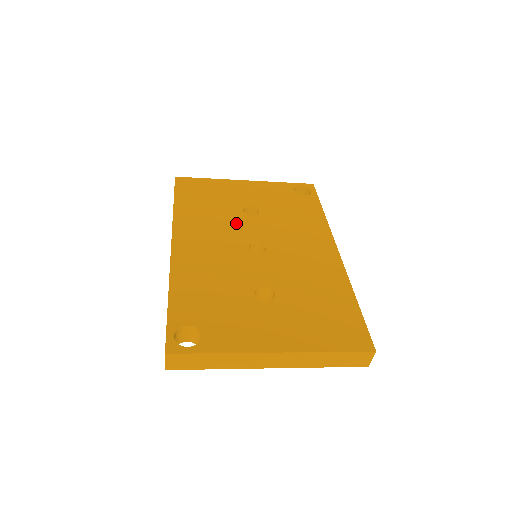
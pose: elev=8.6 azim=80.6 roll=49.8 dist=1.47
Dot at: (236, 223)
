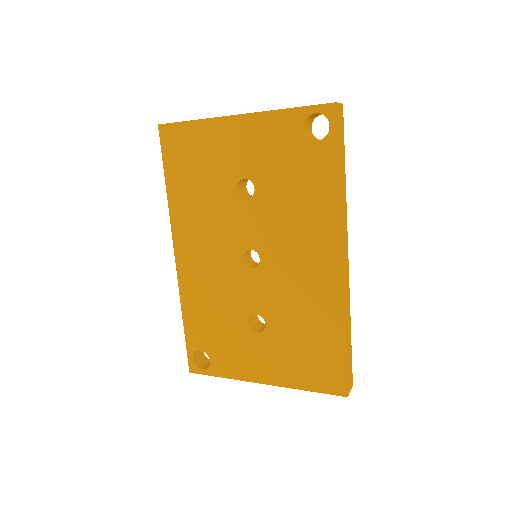
Dot at: (229, 216)
